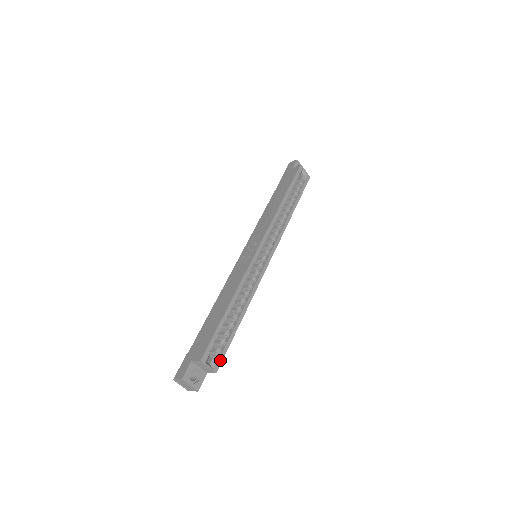
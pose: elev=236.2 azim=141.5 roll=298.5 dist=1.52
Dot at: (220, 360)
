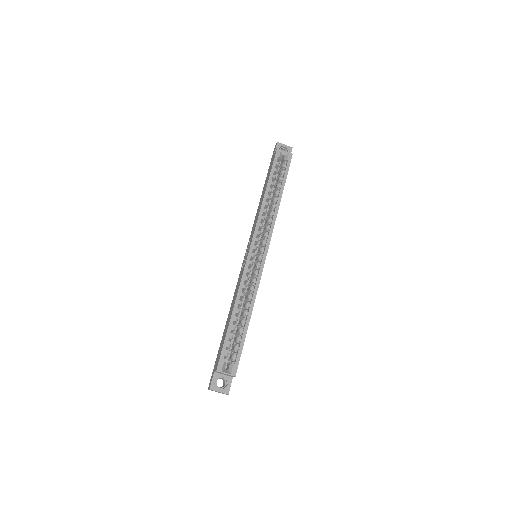
Dot at: (236, 364)
